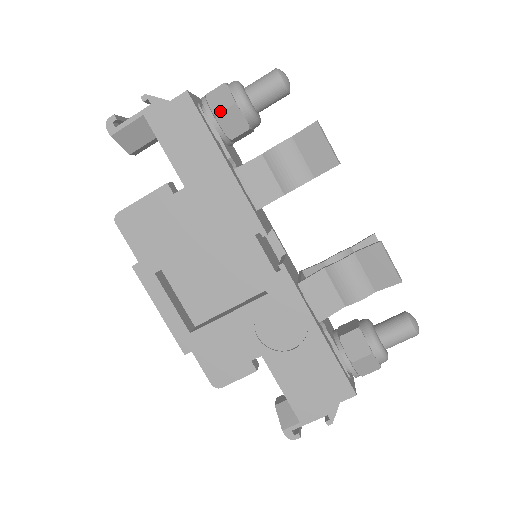
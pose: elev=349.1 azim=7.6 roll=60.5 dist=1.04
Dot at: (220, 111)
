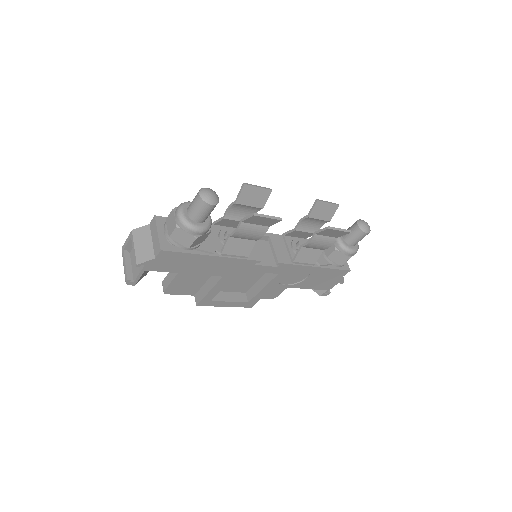
Dot at: (190, 245)
